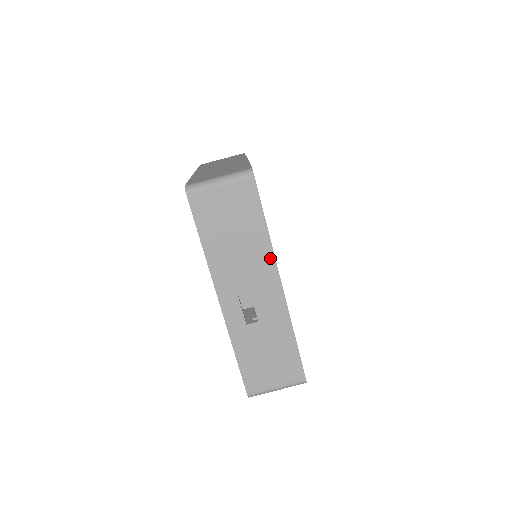
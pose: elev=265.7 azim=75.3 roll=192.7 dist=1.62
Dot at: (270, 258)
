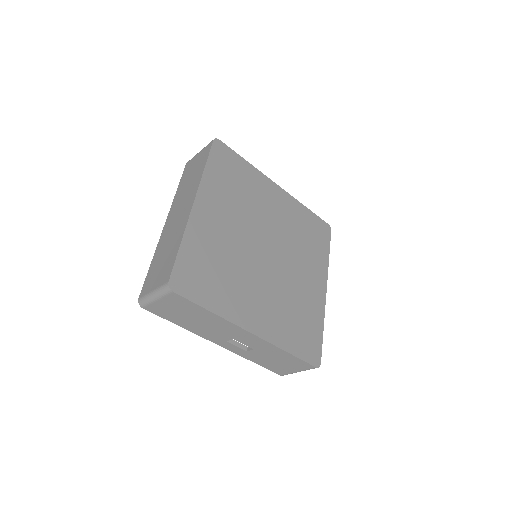
Dot at: (229, 324)
